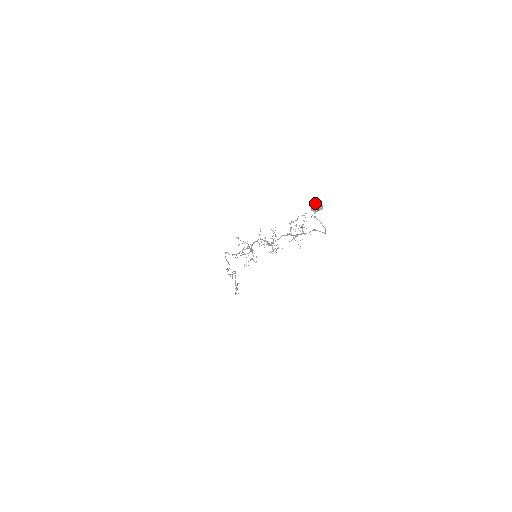
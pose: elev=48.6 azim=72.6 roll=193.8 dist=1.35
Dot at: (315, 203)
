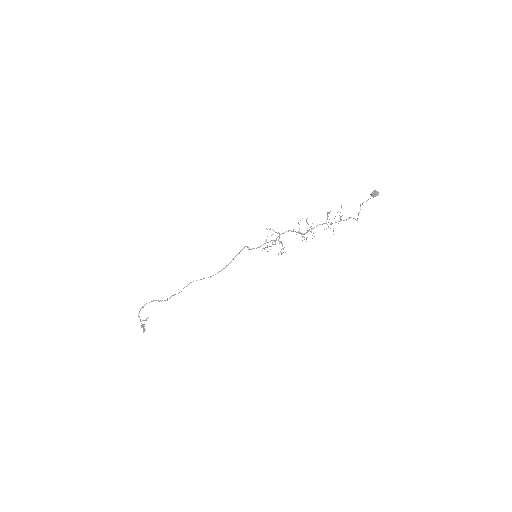
Dot at: (375, 190)
